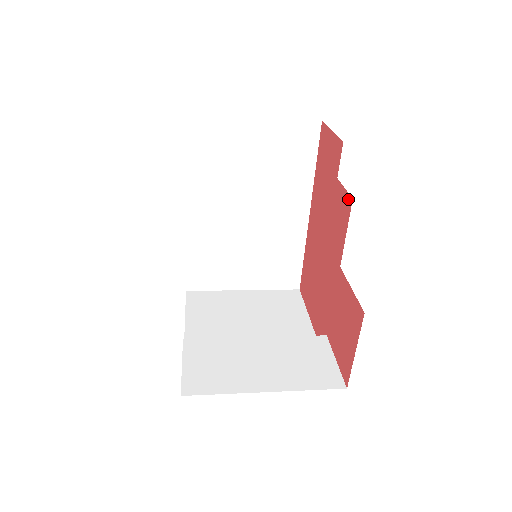
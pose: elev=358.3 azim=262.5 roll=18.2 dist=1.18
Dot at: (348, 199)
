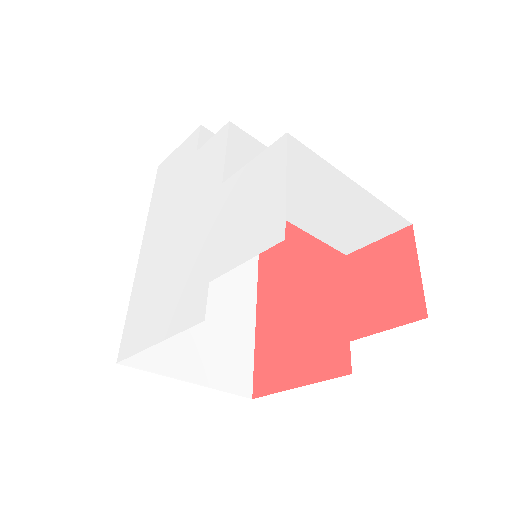
Dot at: occluded
